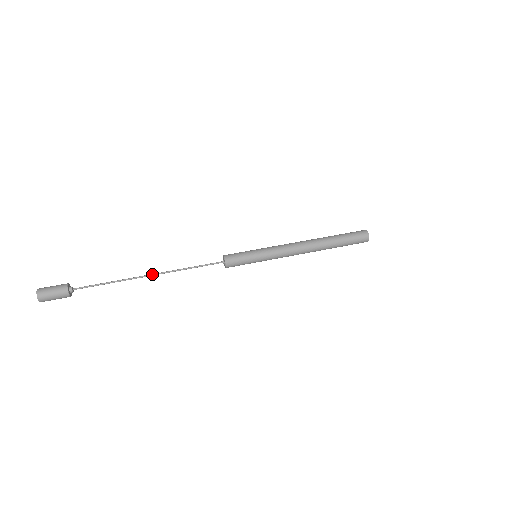
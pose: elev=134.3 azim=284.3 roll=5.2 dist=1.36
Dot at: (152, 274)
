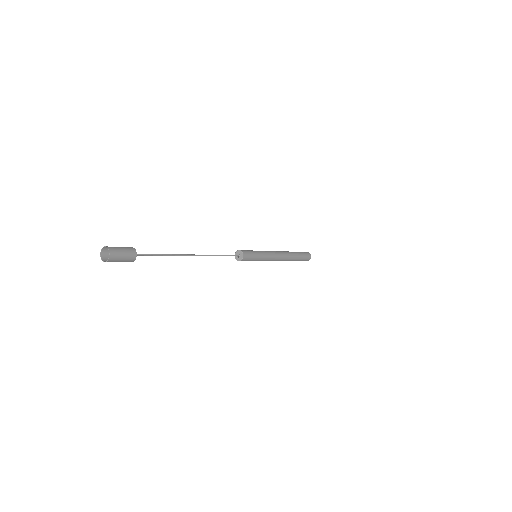
Dot at: occluded
